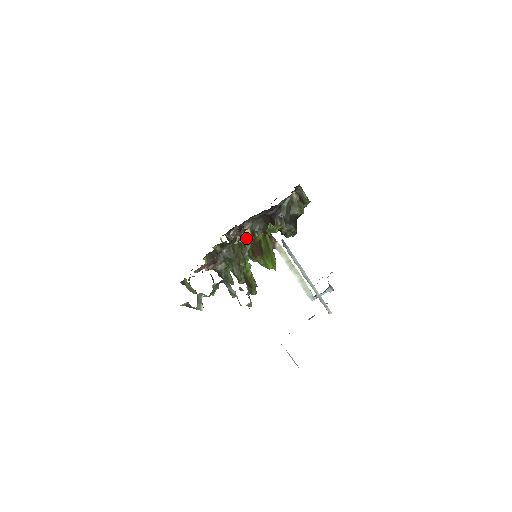
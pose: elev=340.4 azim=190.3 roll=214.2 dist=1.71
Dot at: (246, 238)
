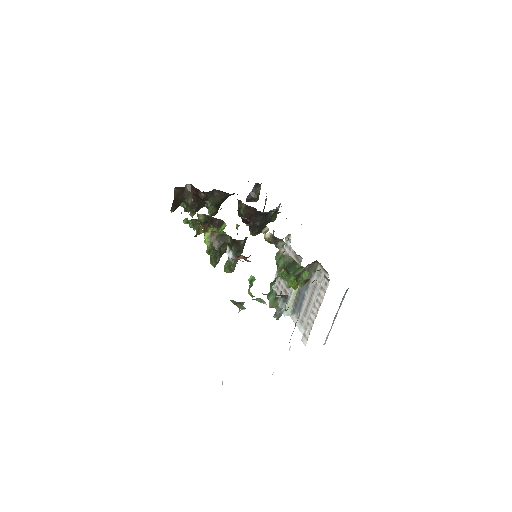
Dot at: (193, 202)
